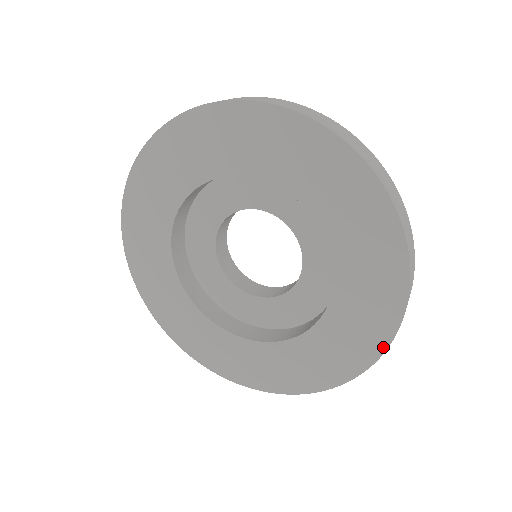
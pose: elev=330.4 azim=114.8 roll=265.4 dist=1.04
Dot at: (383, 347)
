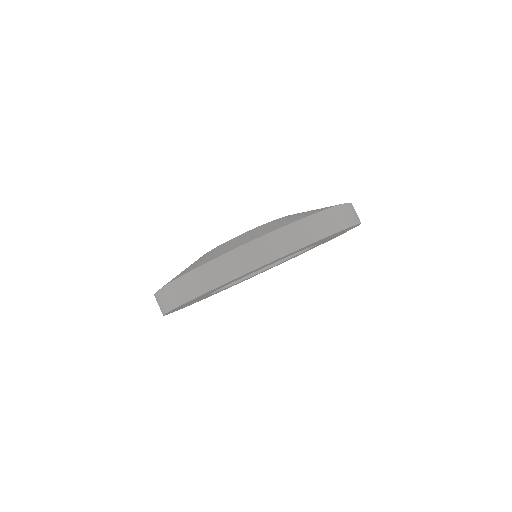
Dot at: occluded
